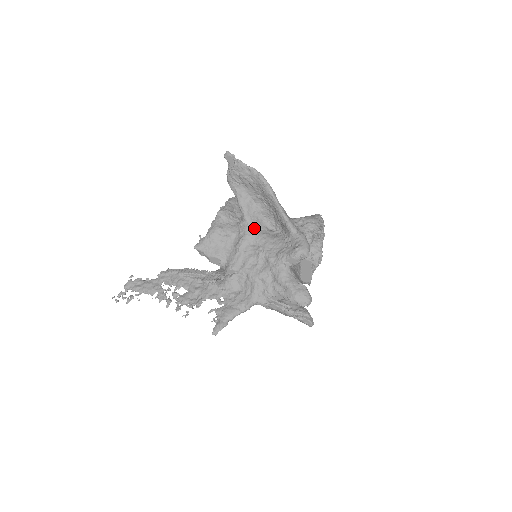
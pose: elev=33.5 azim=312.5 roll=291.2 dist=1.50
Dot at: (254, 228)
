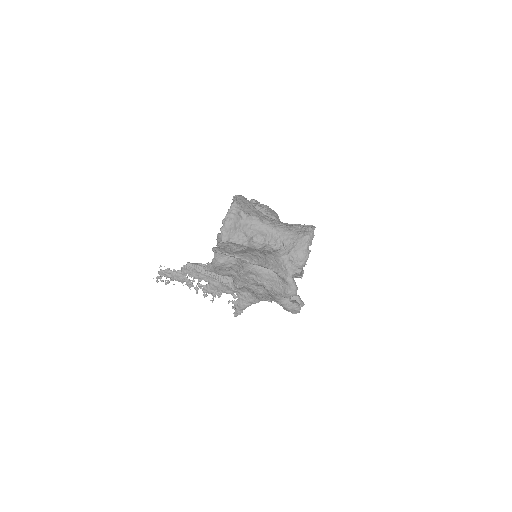
Dot at: (251, 265)
